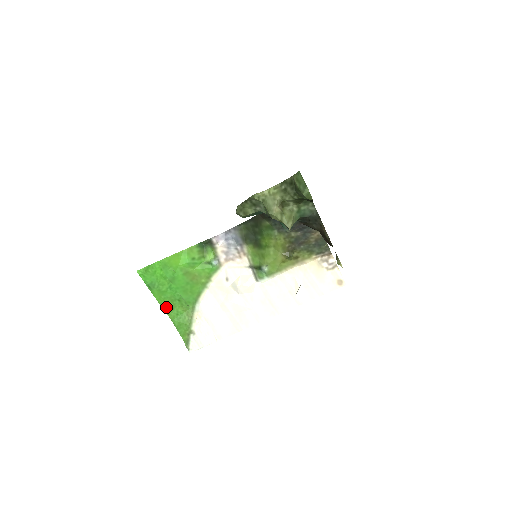
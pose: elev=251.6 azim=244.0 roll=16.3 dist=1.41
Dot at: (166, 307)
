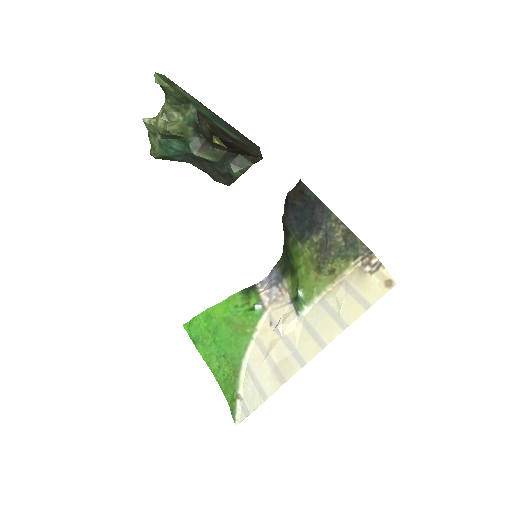
Dot at: (212, 366)
